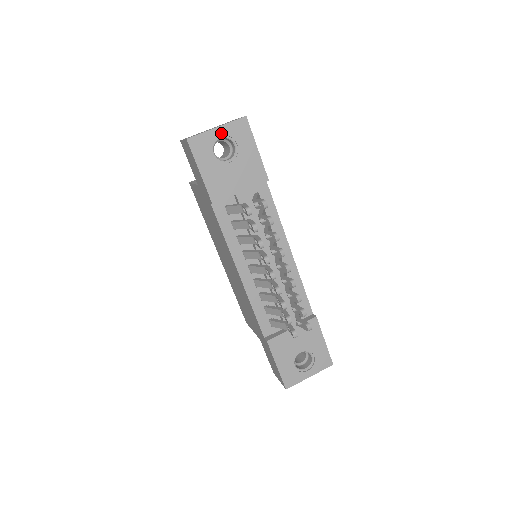
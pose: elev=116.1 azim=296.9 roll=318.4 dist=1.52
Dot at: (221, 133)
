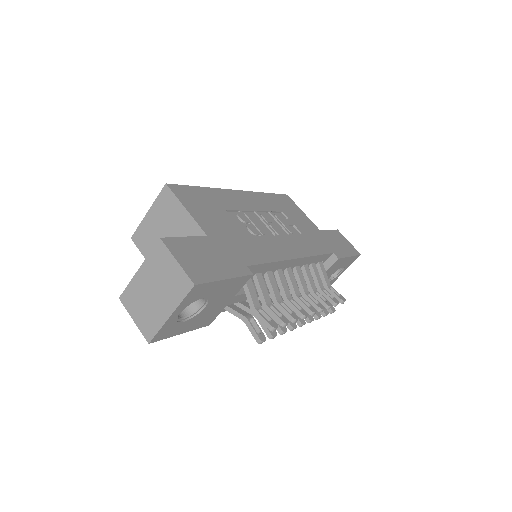
Dot at: (179, 312)
